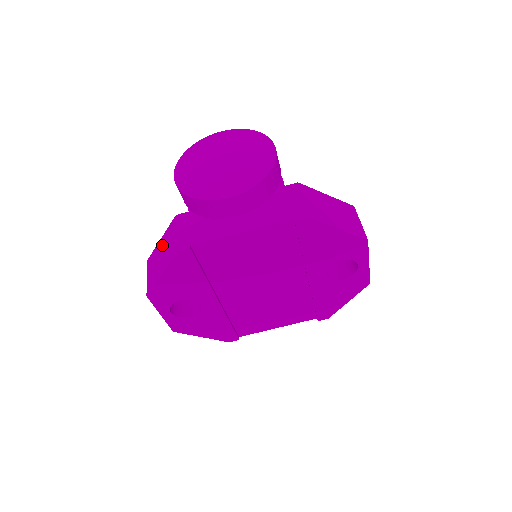
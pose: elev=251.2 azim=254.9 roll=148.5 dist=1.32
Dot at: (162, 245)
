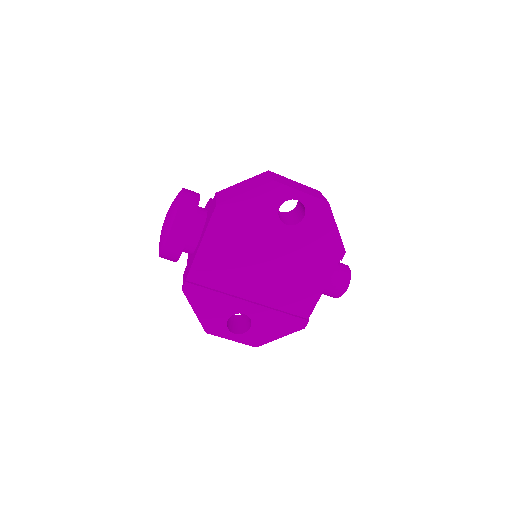
Dot at: occluded
